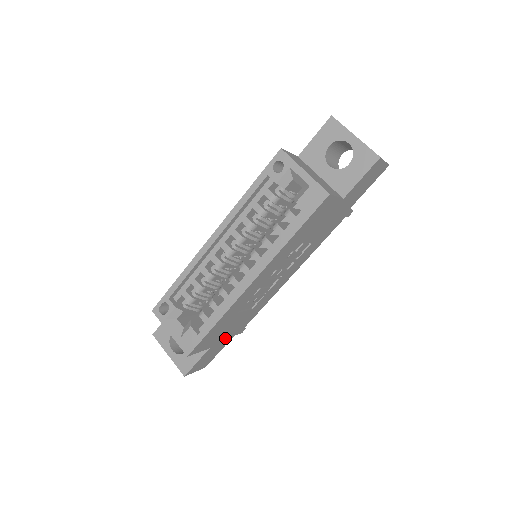
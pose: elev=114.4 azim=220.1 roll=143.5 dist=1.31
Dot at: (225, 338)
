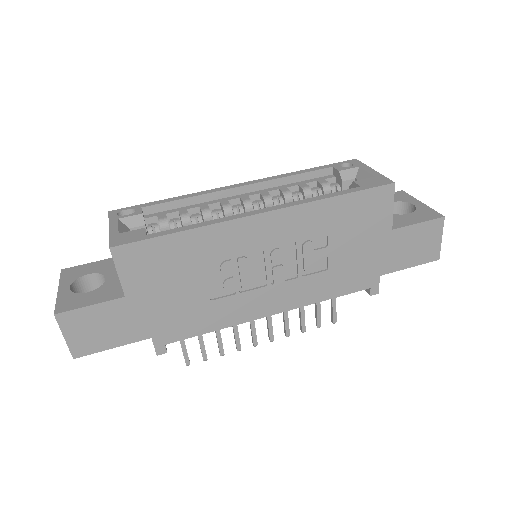
Dot at: (147, 315)
